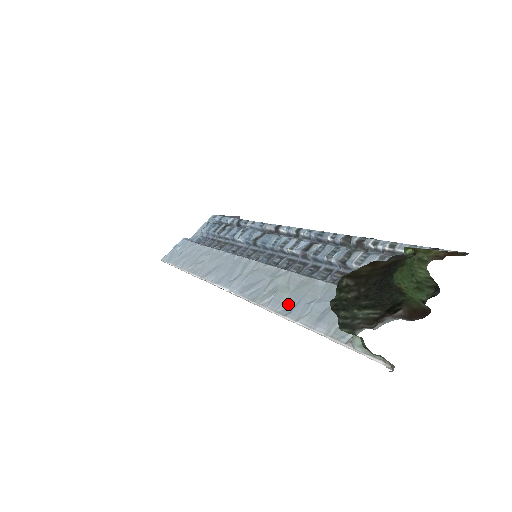
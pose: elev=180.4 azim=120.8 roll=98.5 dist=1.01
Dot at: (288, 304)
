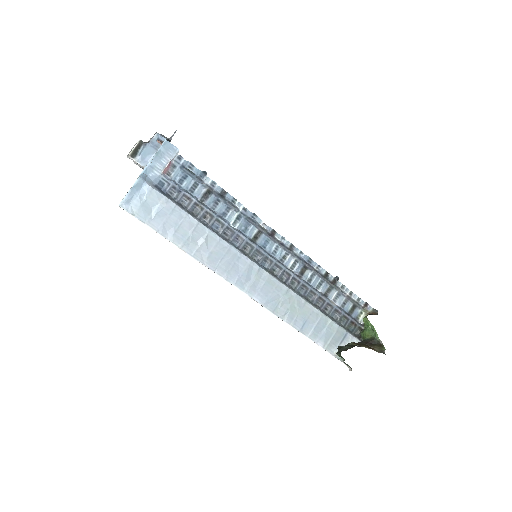
Dot at: (299, 322)
